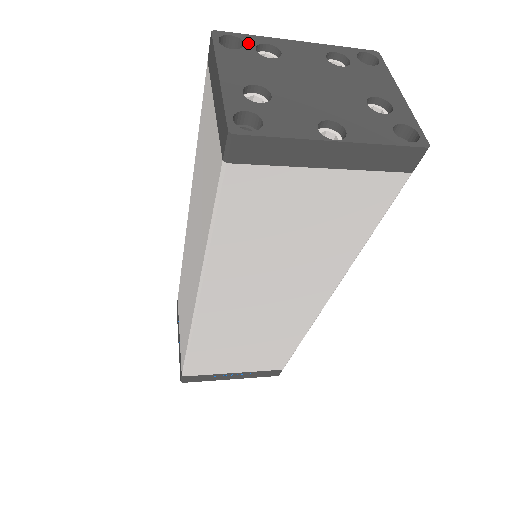
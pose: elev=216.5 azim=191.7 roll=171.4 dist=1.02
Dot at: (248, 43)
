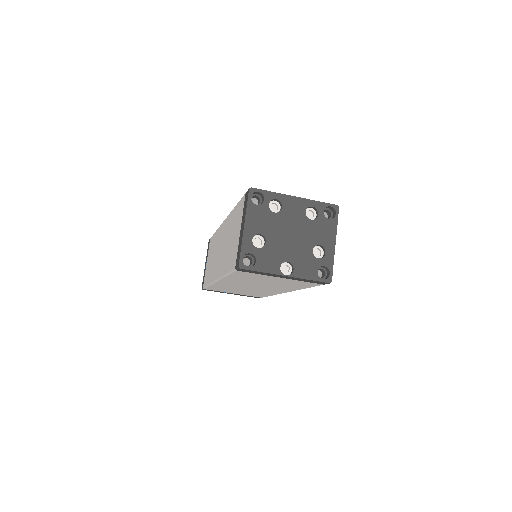
Dot at: (266, 199)
